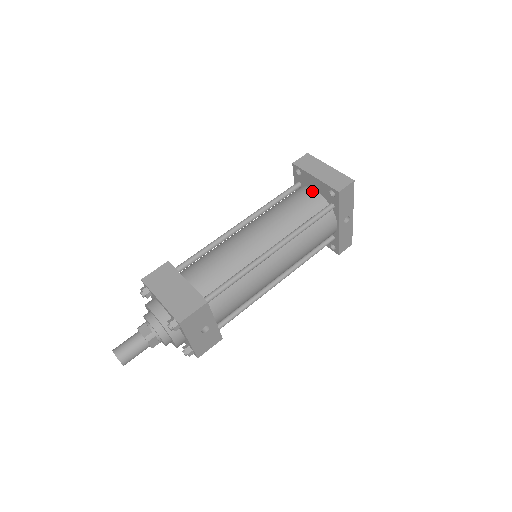
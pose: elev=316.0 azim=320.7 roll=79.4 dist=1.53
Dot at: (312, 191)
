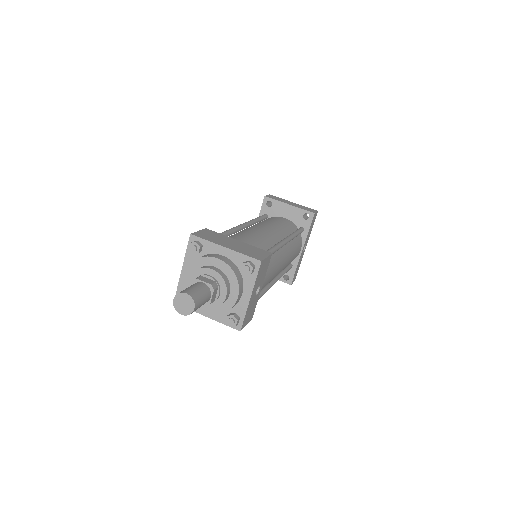
Dot at: (284, 218)
